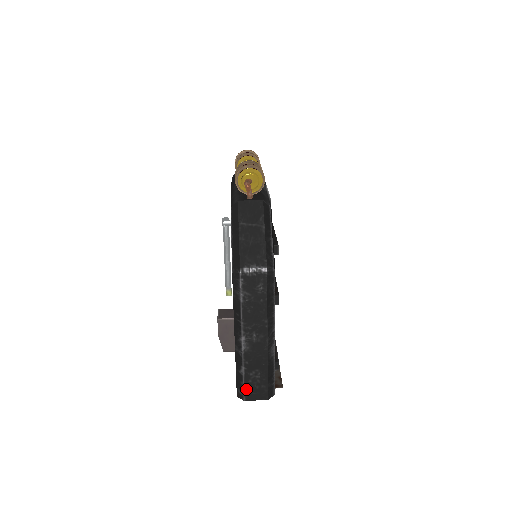
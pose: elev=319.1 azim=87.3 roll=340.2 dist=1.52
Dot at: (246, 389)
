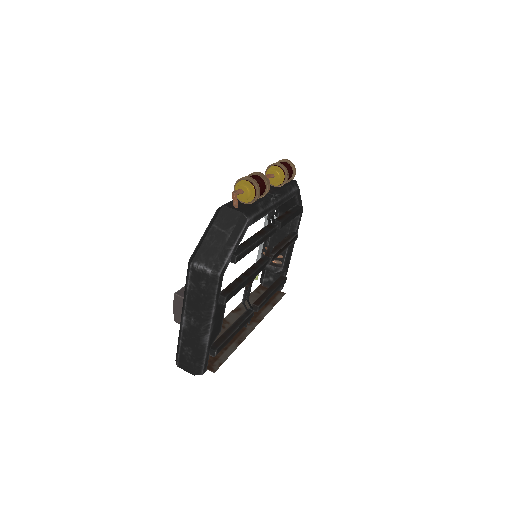
Dot at: (180, 358)
